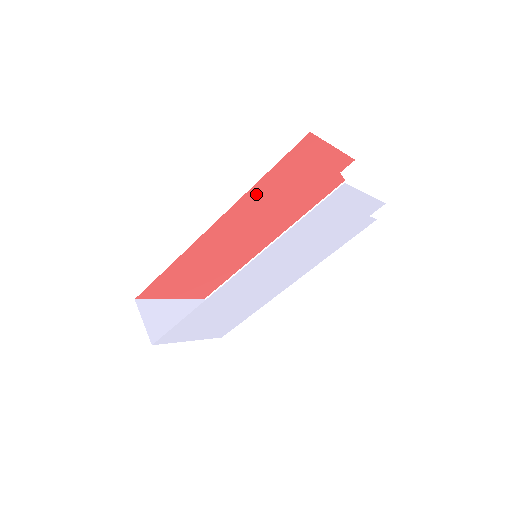
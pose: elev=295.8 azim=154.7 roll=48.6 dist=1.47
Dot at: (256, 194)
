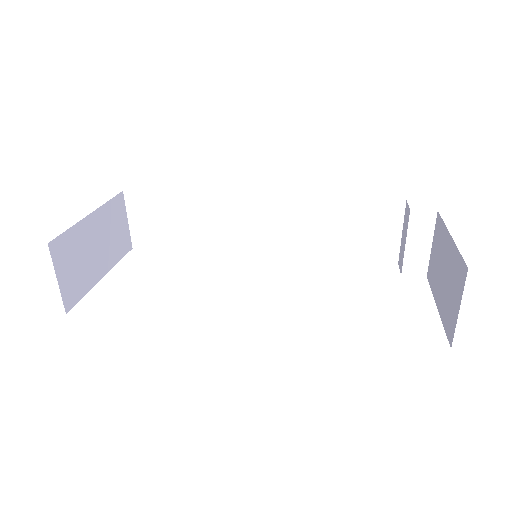
Dot at: occluded
